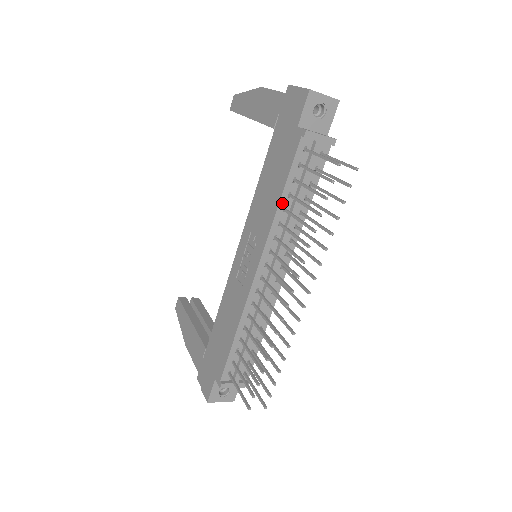
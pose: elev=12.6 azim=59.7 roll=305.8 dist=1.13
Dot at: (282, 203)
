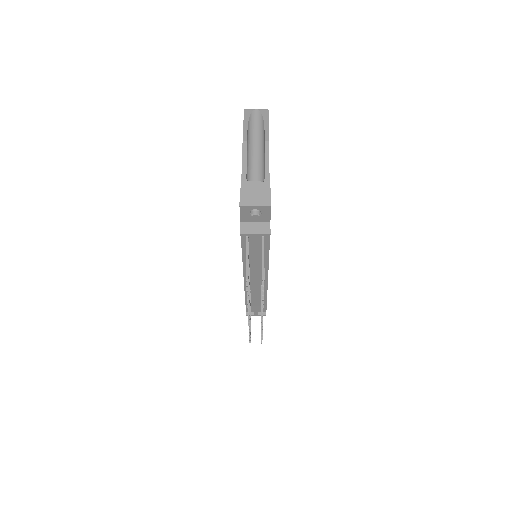
Dot at: (245, 257)
